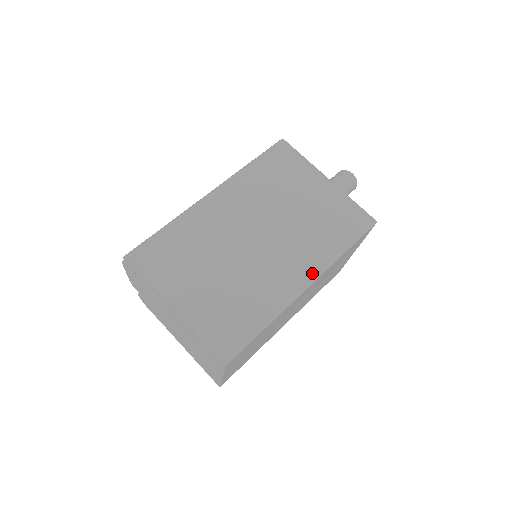
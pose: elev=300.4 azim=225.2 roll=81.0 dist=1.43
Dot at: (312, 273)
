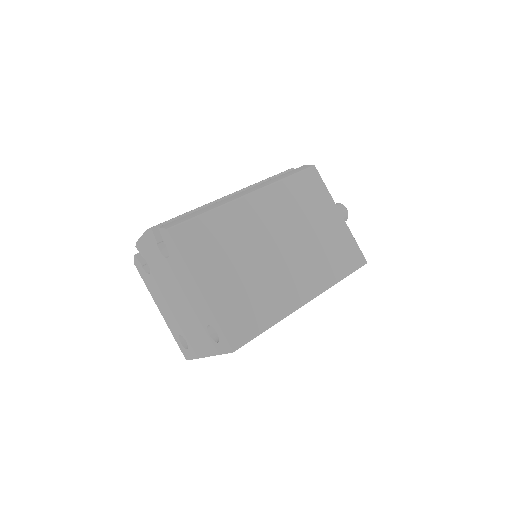
Dot at: (313, 292)
